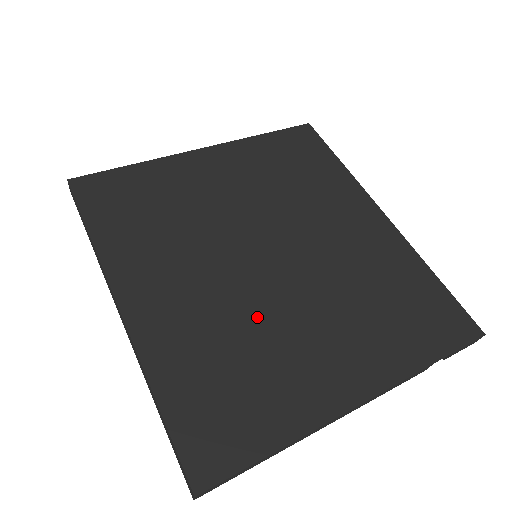
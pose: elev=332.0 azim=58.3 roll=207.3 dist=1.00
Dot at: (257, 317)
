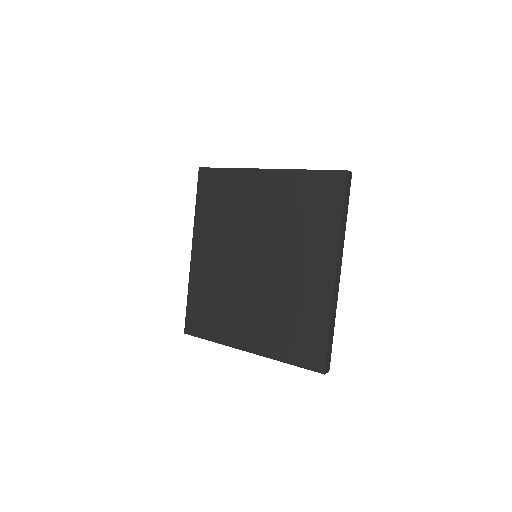
Dot at: (233, 289)
